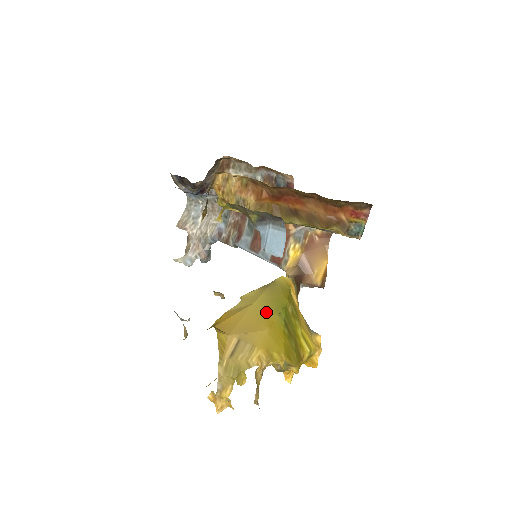
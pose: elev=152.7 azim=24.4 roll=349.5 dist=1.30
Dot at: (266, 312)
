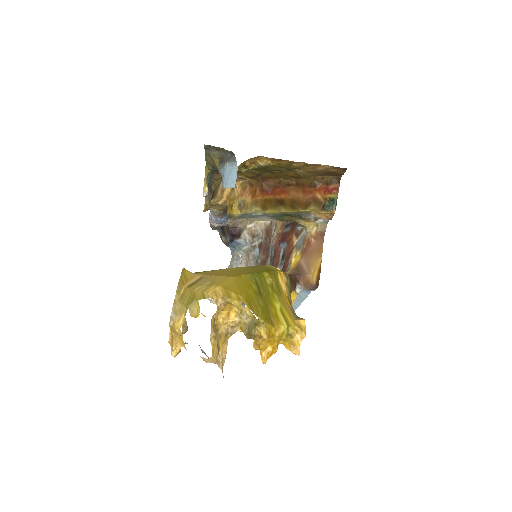
Dot at: (239, 272)
